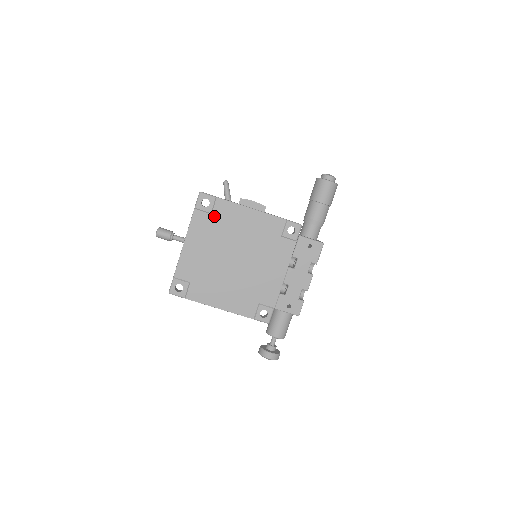
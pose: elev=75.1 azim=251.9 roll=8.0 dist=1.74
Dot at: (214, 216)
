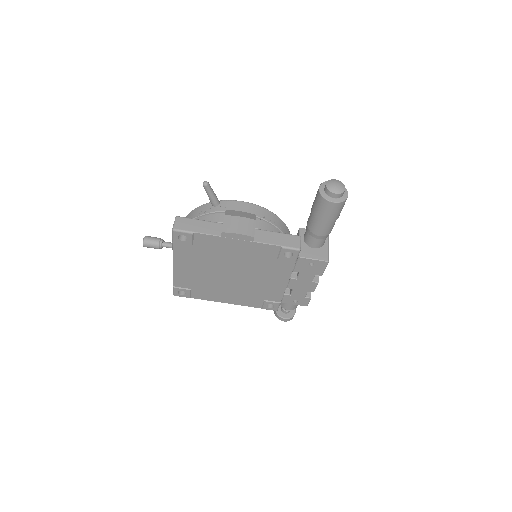
Dot at: (197, 247)
